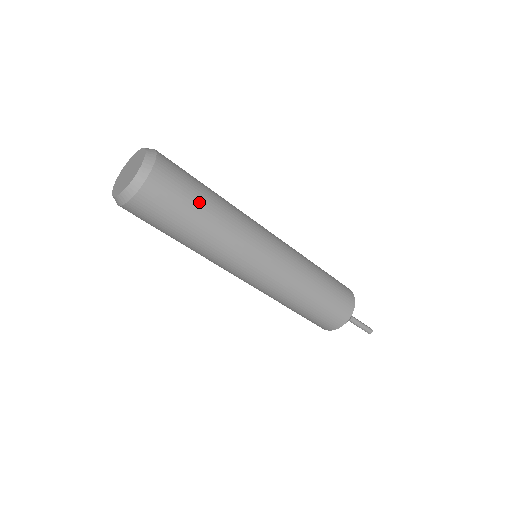
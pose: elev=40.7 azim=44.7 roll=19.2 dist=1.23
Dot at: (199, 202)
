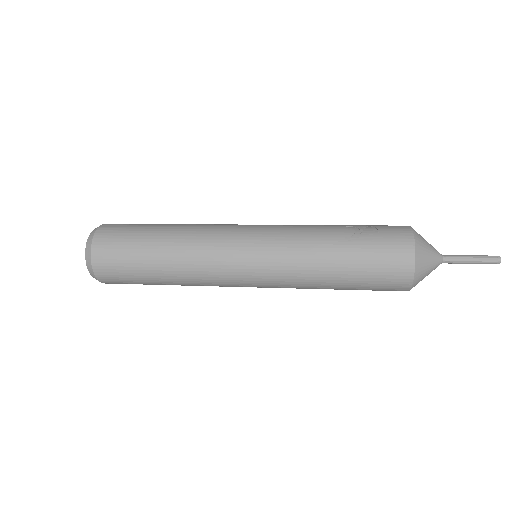
Dot at: (147, 276)
